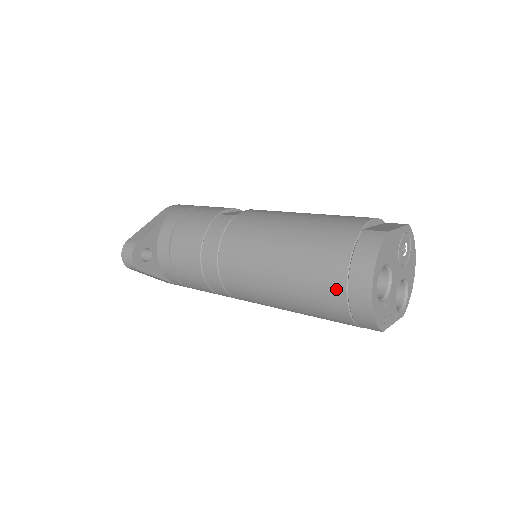
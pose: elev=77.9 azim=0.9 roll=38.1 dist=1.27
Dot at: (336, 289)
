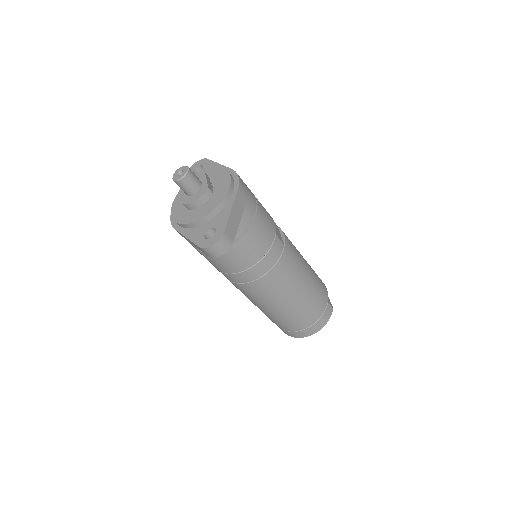
Dot at: (302, 326)
